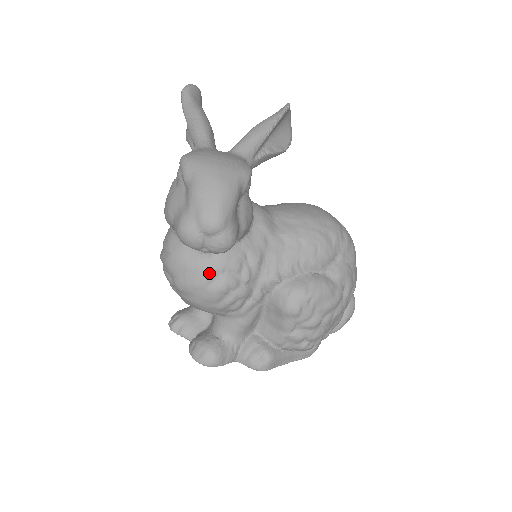
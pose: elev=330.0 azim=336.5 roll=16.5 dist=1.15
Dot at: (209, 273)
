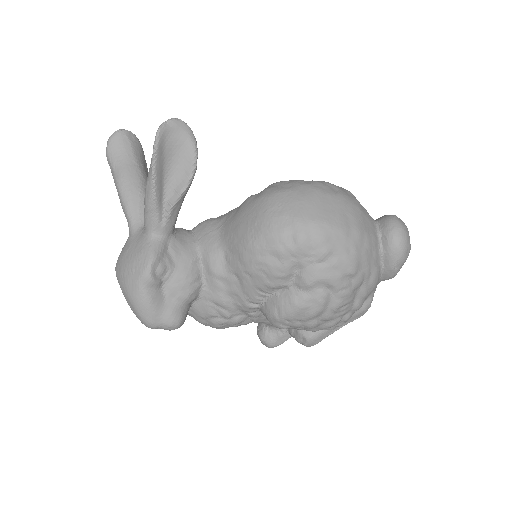
Dot at: (199, 321)
